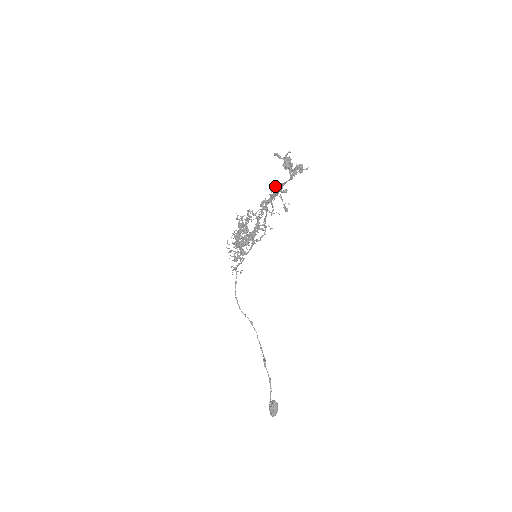
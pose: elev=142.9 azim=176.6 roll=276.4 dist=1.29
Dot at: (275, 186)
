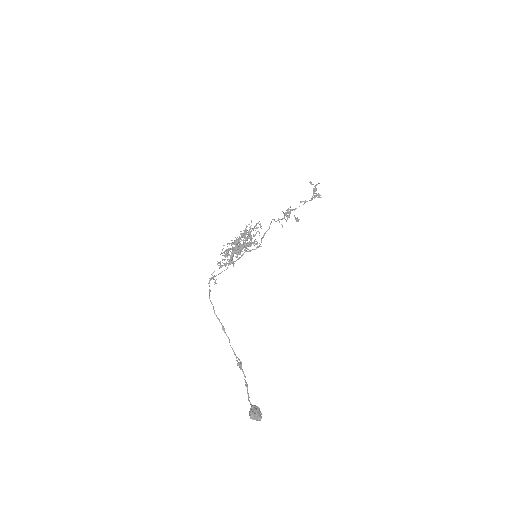
Dot at: (300, 202)
